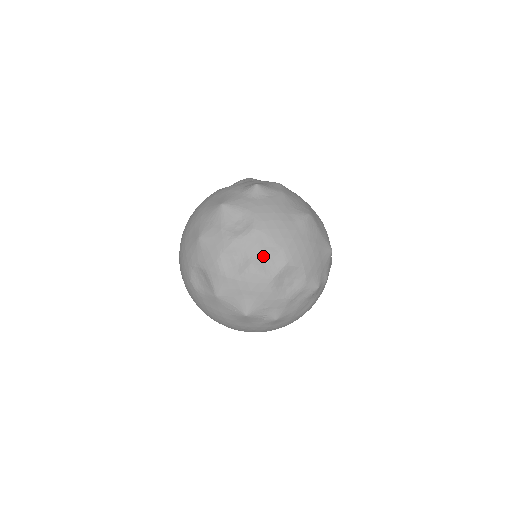
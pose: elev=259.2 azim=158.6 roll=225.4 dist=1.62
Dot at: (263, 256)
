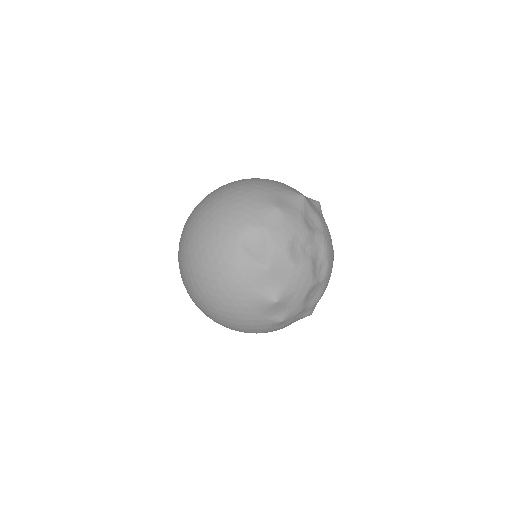
Dot at: (318, 261)
